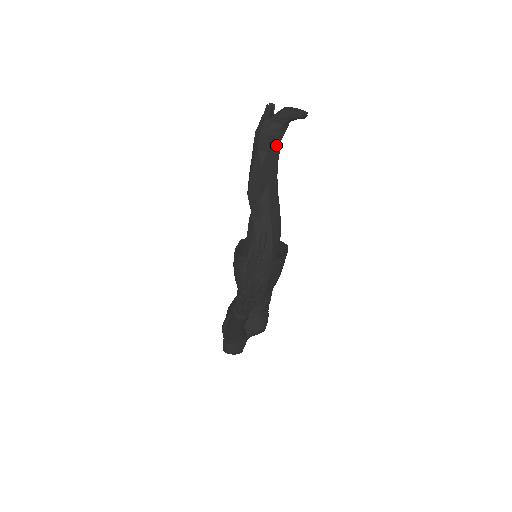
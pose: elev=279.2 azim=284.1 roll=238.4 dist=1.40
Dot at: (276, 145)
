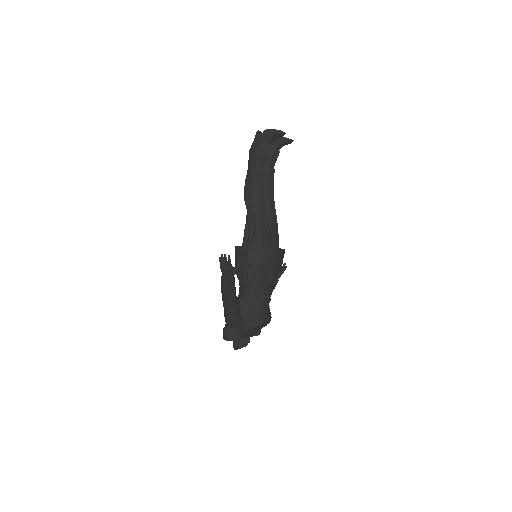
Dot at: (264, 157)
